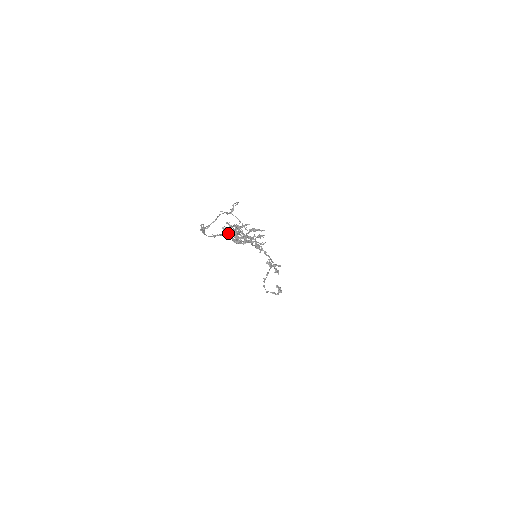
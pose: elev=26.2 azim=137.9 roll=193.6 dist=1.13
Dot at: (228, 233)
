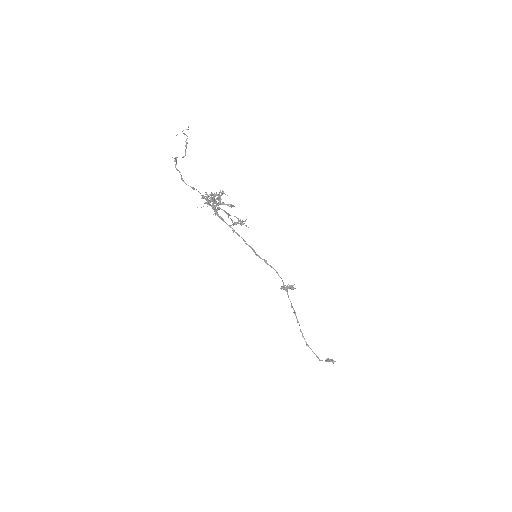
Dot at: occluded
